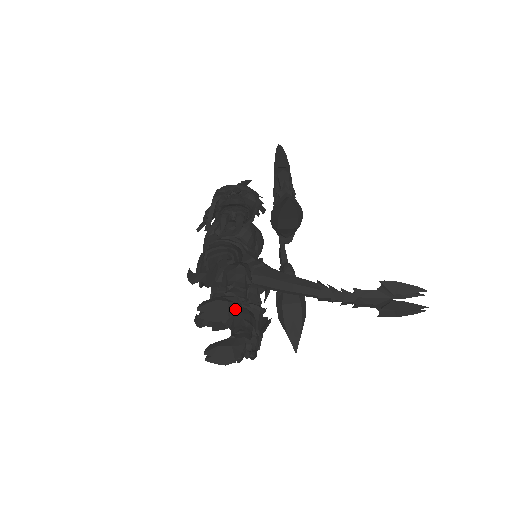
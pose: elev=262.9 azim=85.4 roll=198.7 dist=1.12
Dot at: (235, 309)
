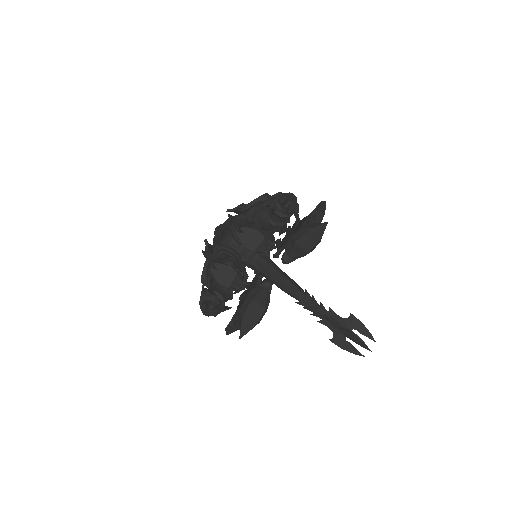
Dot at: (262, 249)
